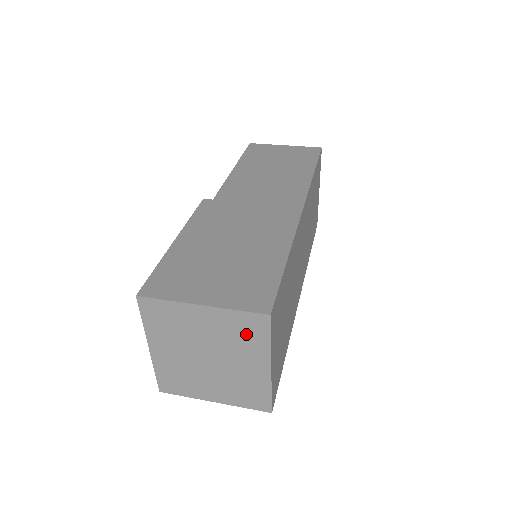
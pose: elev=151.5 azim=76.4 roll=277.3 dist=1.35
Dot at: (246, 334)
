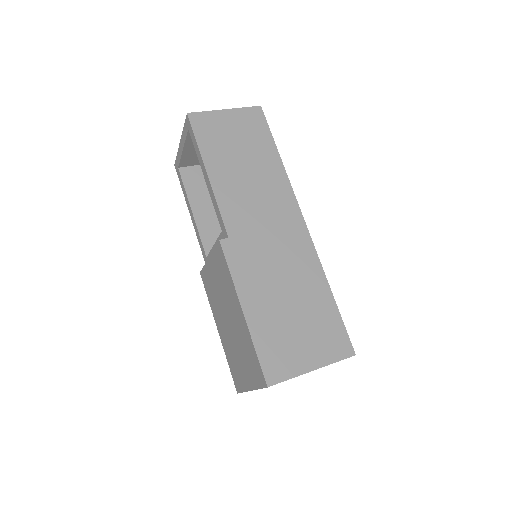
Dot at: occluded
